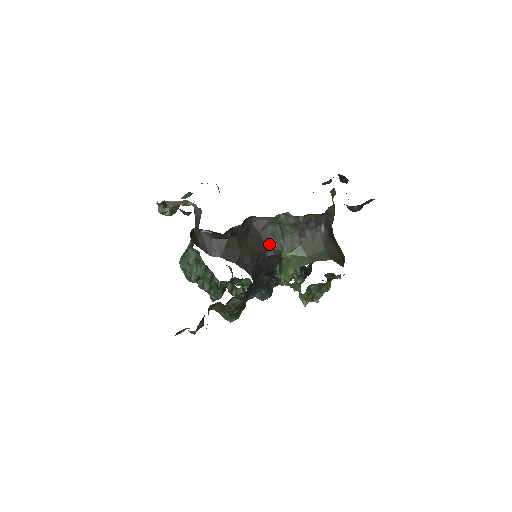
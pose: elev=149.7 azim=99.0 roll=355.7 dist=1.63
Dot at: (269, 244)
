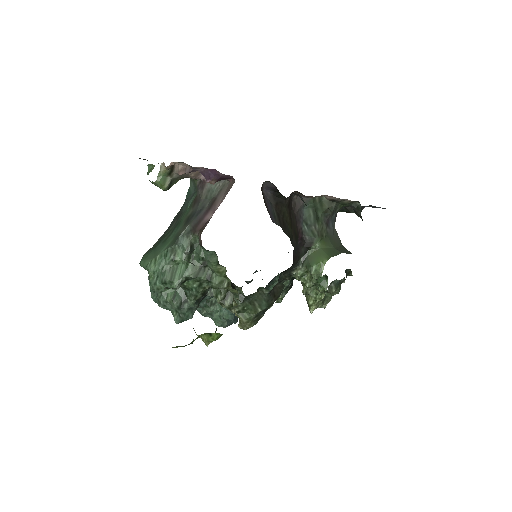
Dot at: (301, 230)
